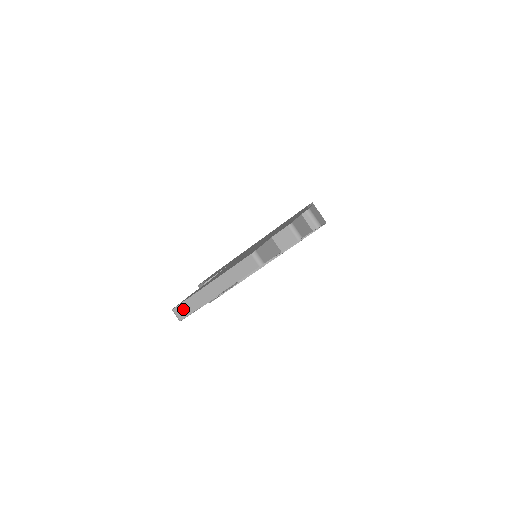
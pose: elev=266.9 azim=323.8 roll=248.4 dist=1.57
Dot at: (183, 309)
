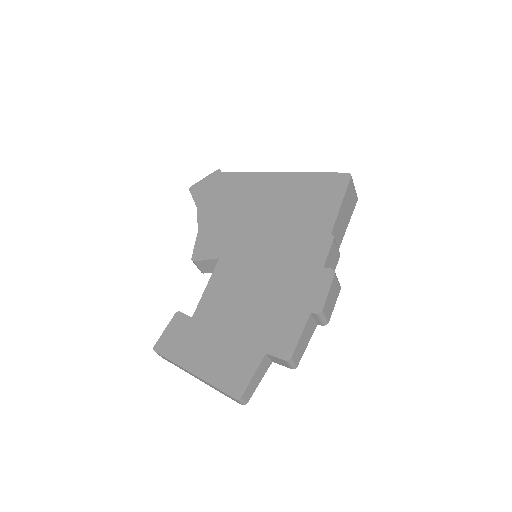
Dot at: (164, 358)
